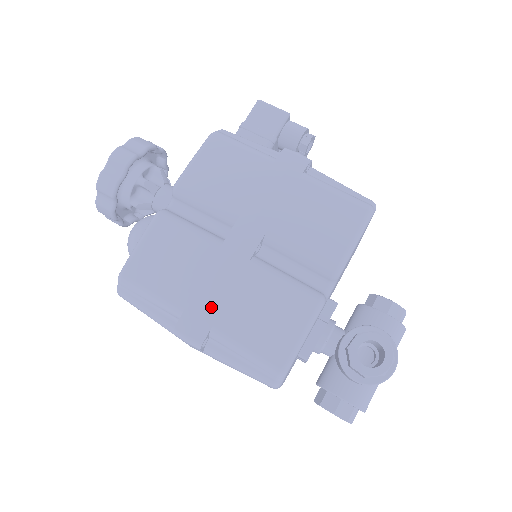
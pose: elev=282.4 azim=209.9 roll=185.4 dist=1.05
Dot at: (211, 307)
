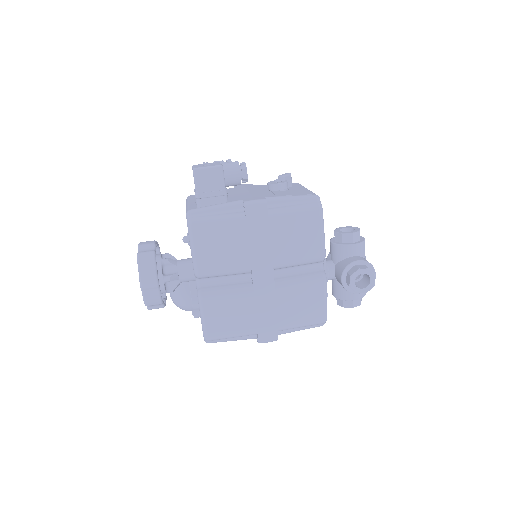
Dot at: (271, 321)
